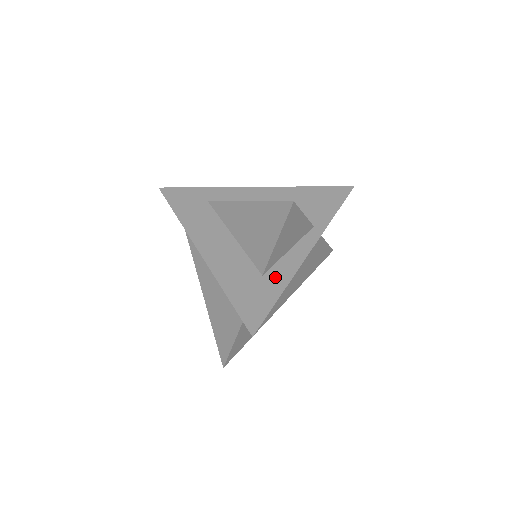
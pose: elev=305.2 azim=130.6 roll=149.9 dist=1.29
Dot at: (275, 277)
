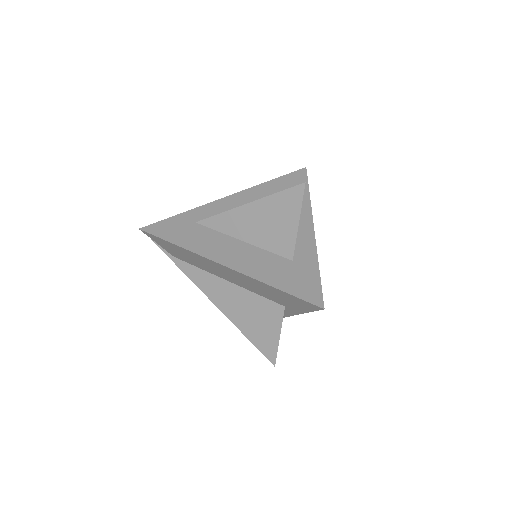
Dot at: (303, 257)
